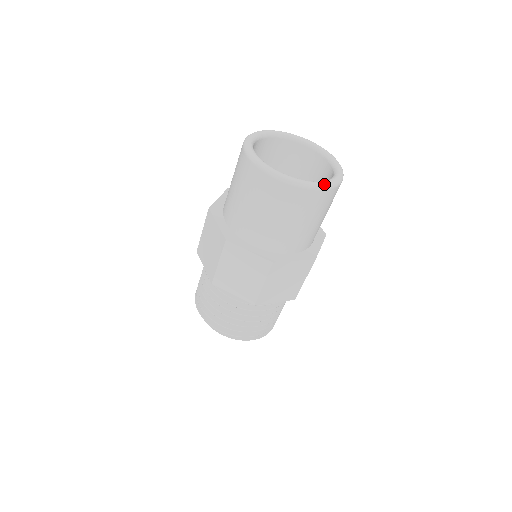
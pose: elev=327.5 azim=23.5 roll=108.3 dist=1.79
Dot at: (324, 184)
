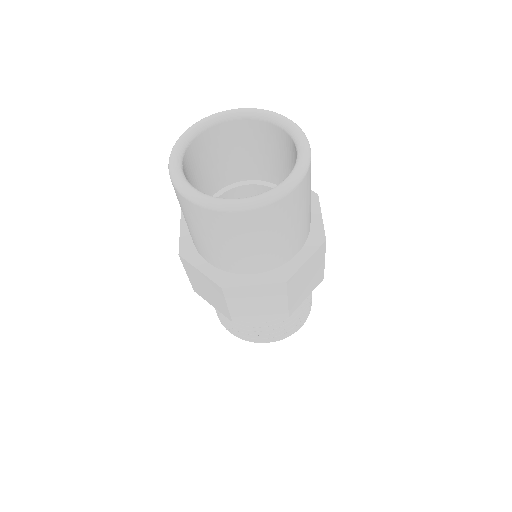
Dot at: (295, 177)
